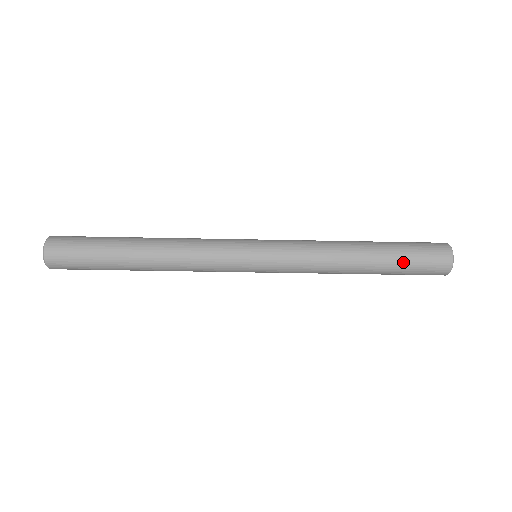
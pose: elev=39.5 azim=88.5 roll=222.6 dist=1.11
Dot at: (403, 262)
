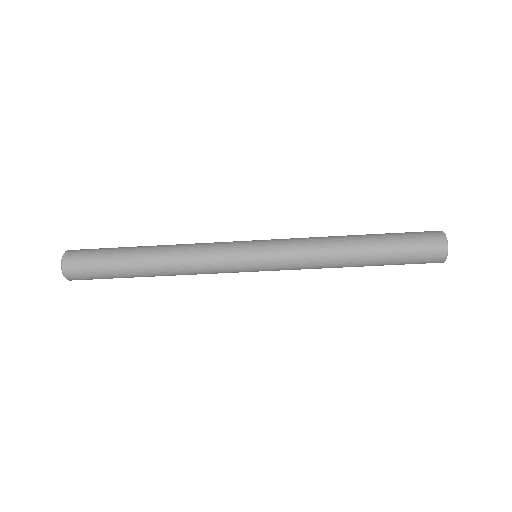
Dot at: (397, 259)
